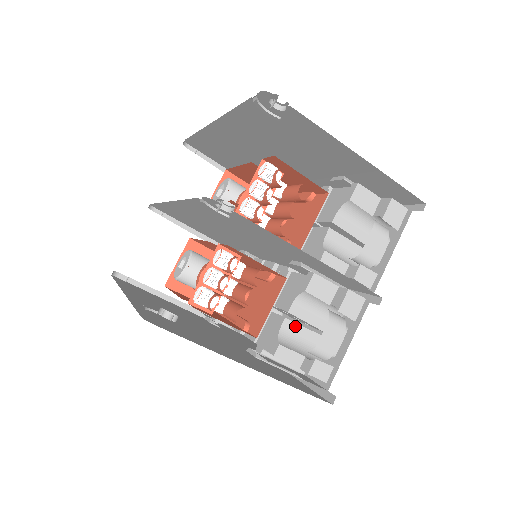
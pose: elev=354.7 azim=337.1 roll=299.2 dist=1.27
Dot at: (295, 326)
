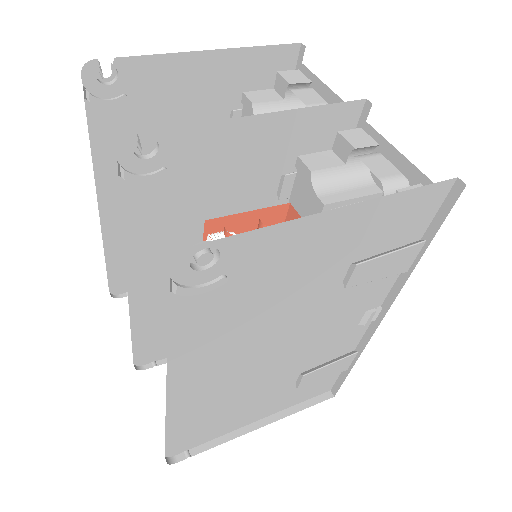
Dot at: occluded
